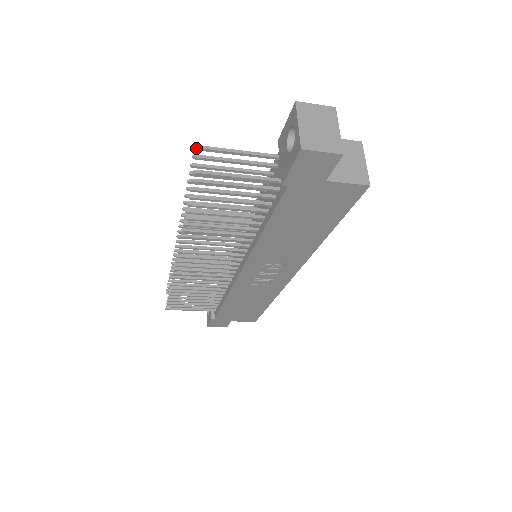
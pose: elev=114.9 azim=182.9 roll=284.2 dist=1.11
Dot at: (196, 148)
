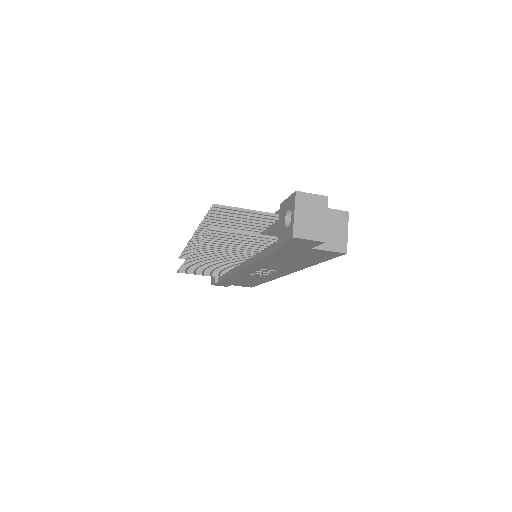
Dot at: (213, 206)
